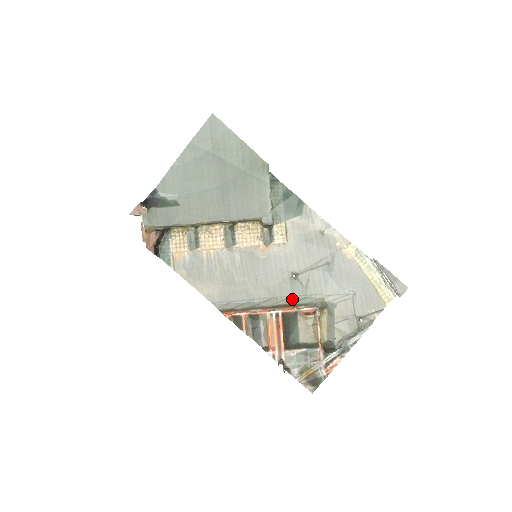
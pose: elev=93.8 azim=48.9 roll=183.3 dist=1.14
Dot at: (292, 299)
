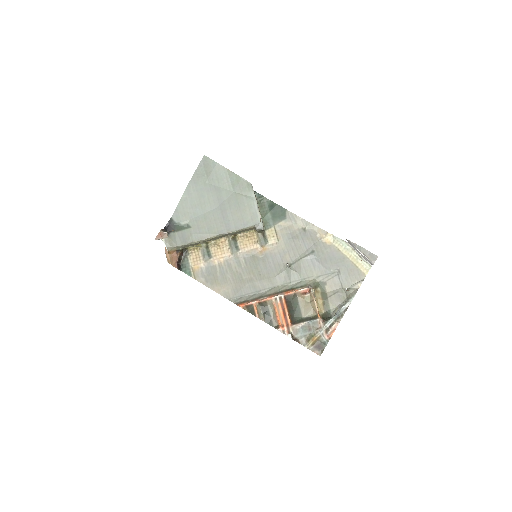
Dot at: (290, 285)
